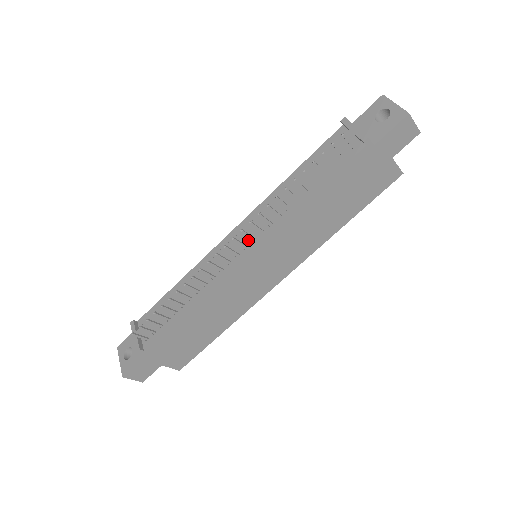
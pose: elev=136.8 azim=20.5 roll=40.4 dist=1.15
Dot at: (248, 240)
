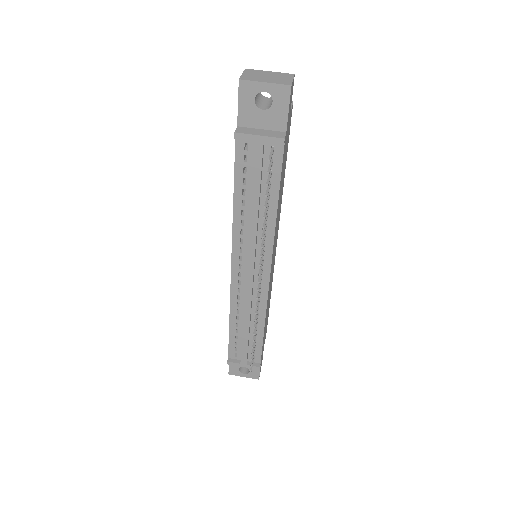
Dot at: (257, 266)
